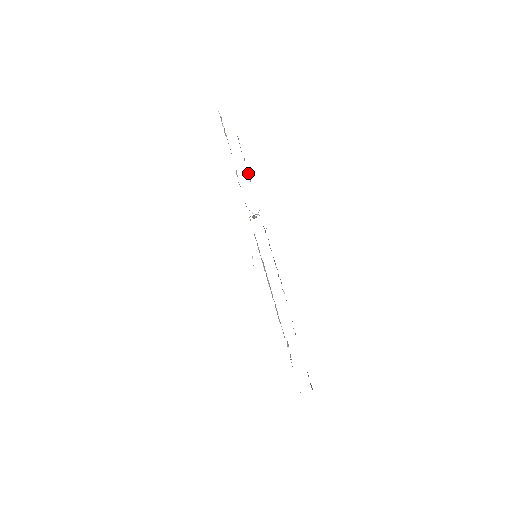
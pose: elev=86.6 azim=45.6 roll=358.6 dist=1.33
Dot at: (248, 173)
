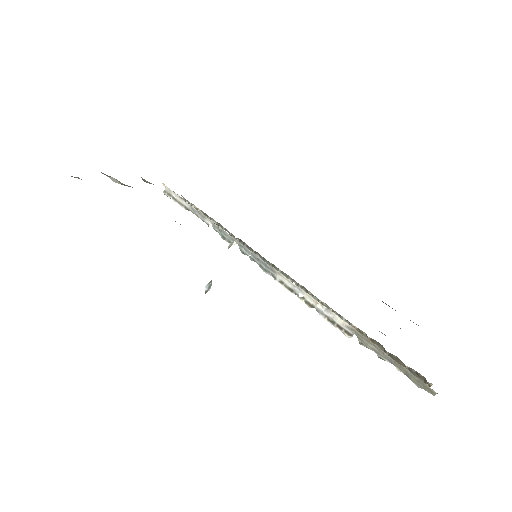
Dot at: occluded
